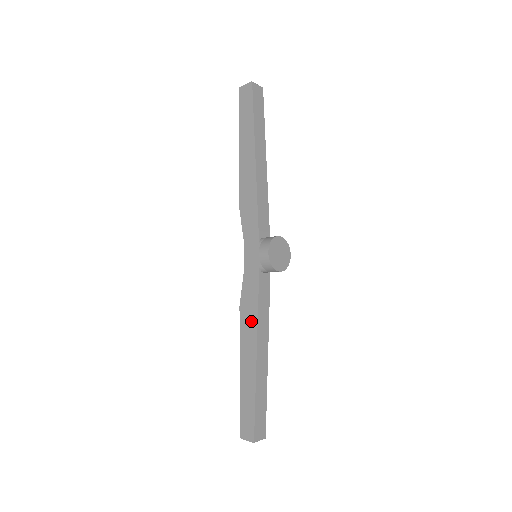
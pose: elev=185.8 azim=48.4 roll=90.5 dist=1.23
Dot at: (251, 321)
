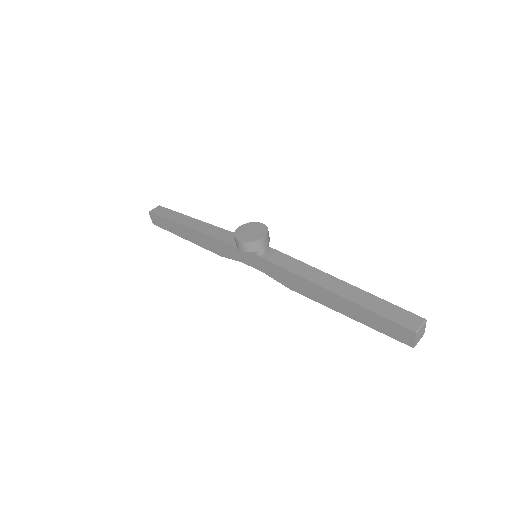
Dot at: (299, 283)
